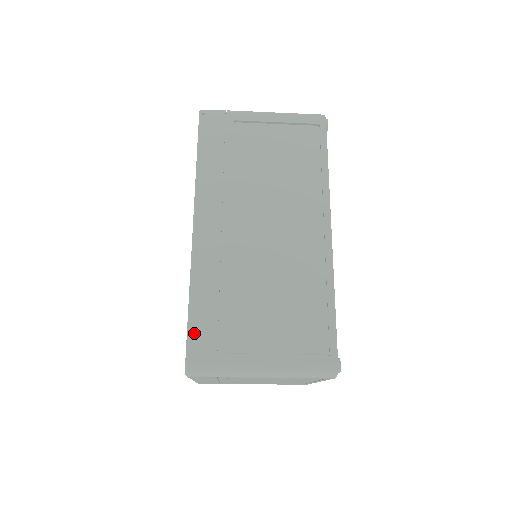
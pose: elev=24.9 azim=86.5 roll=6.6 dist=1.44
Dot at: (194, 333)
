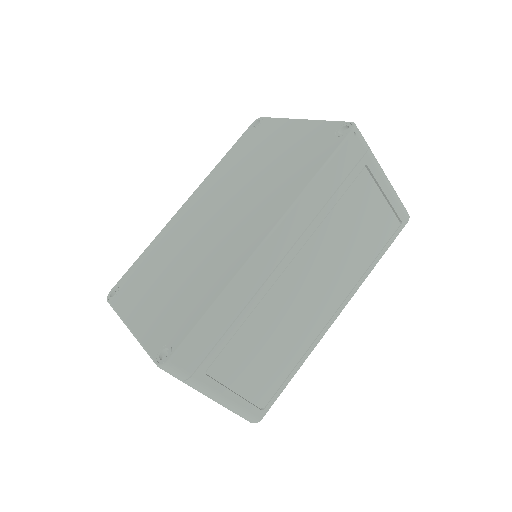
Dot at: (195, 339)
